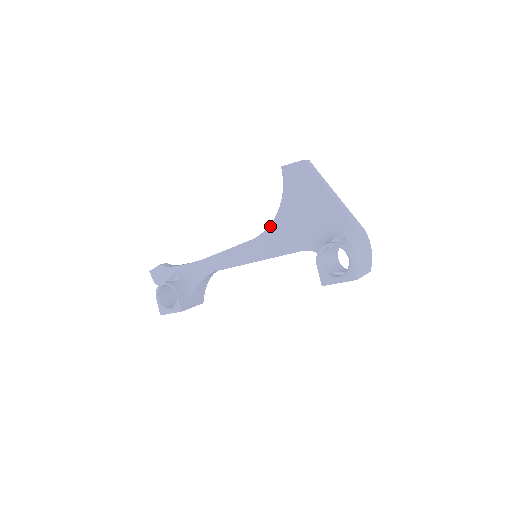
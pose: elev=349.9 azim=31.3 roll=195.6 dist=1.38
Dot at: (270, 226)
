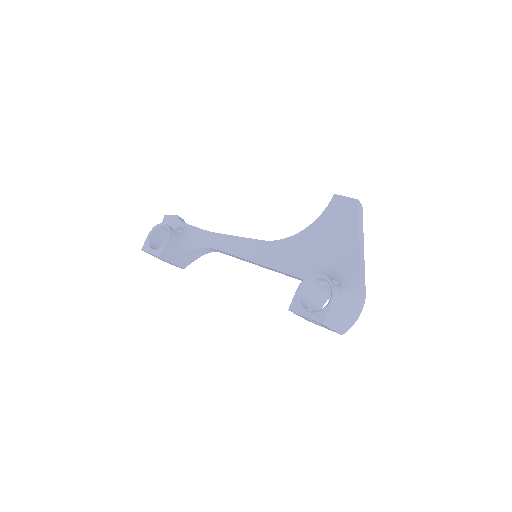
Dot at: (287, 238)
